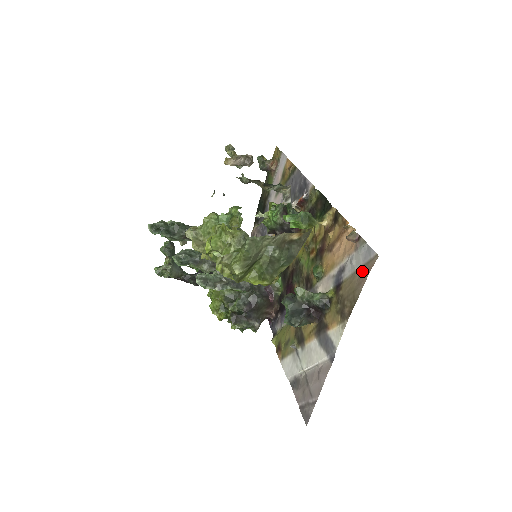
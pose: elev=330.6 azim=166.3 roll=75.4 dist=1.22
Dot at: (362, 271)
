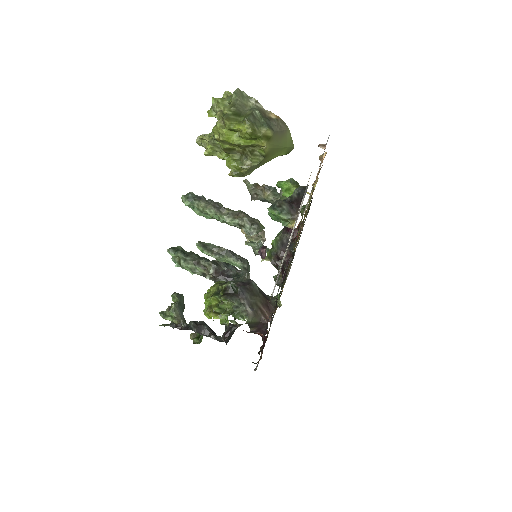
Dot at: occluded
